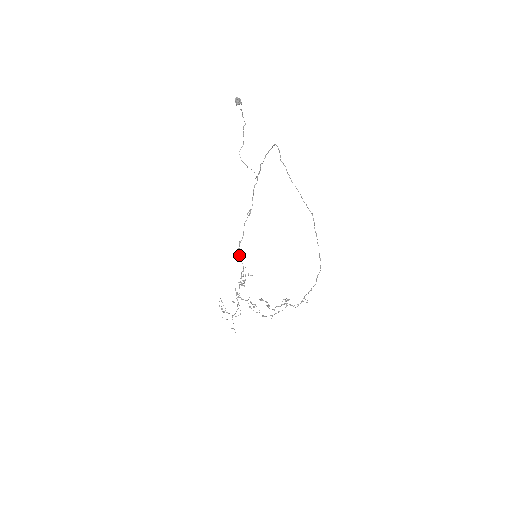
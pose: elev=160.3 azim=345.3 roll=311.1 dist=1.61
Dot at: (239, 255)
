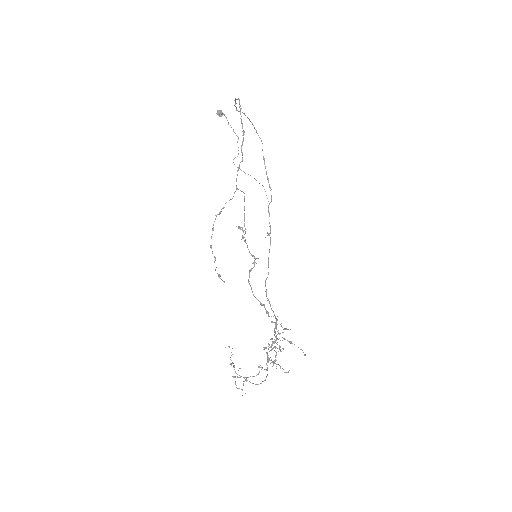
Dot at: (268, 300)
